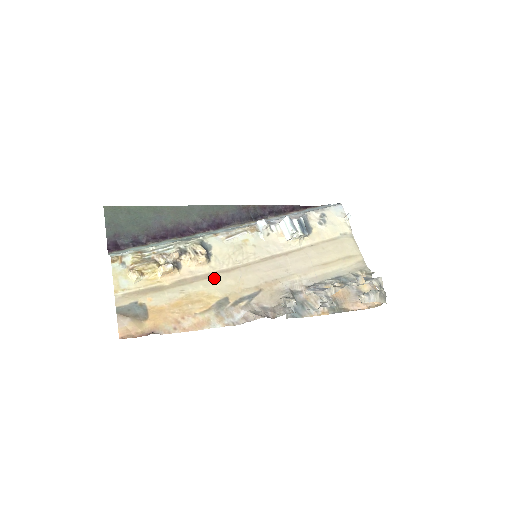
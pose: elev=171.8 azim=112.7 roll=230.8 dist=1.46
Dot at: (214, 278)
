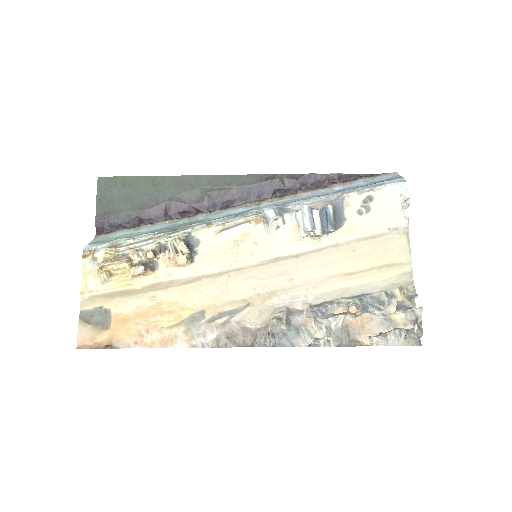
Dot at: (194, 284)
